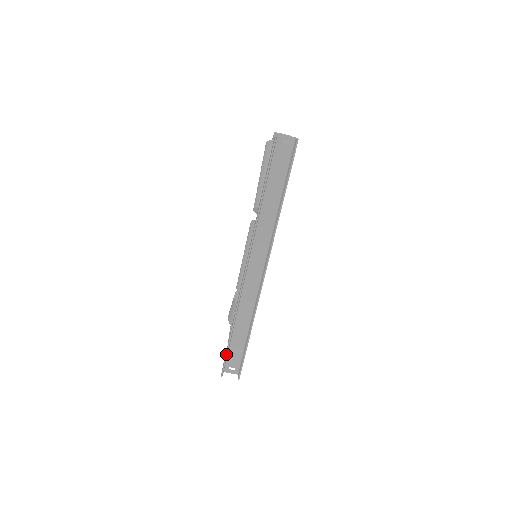
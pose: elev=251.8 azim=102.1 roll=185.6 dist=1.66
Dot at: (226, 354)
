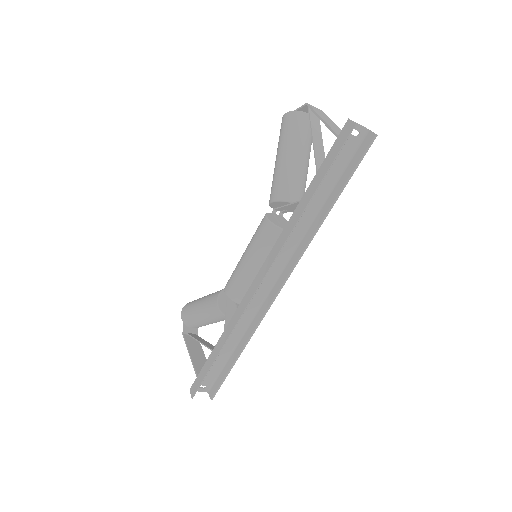
Dot at: (206, 374)
